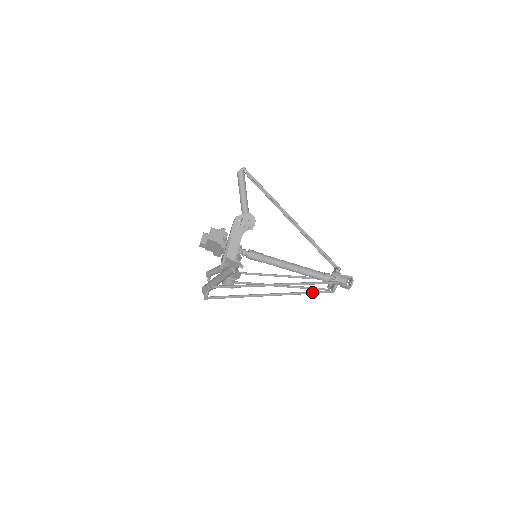
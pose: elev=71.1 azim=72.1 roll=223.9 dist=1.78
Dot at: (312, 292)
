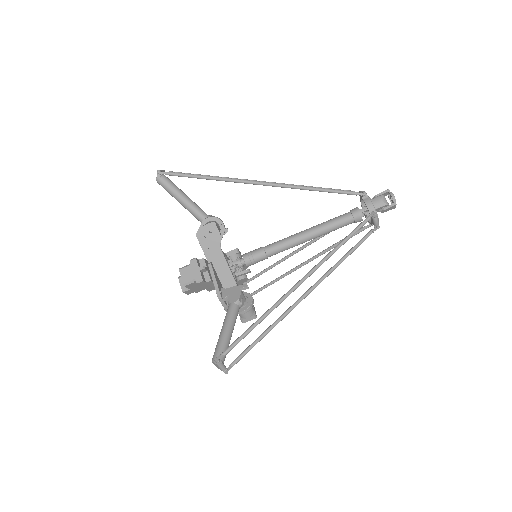
Dot at: (351, 250)
